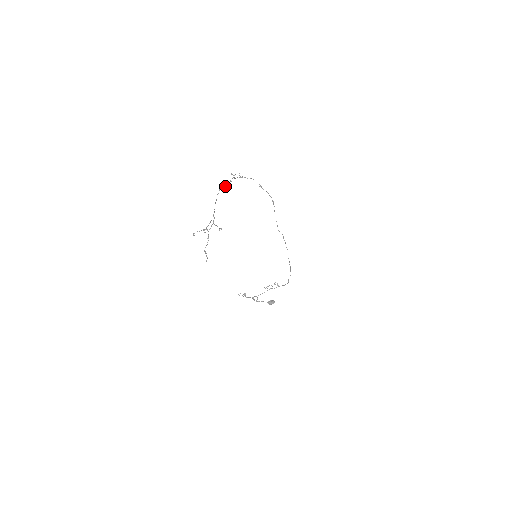
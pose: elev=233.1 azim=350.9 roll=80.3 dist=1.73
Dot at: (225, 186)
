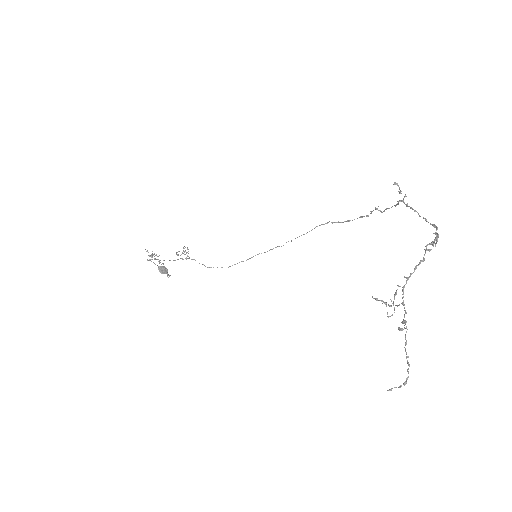
Dot at: occluded
